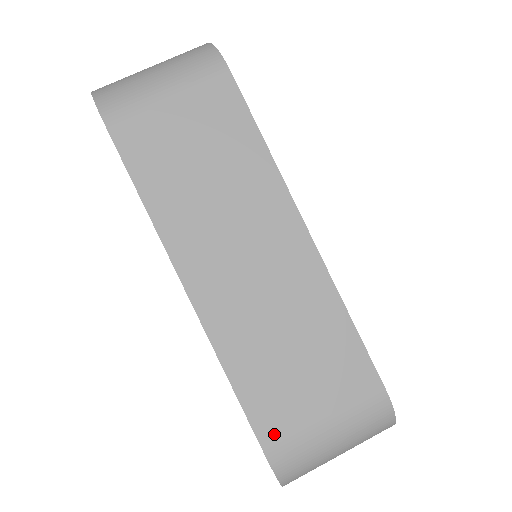
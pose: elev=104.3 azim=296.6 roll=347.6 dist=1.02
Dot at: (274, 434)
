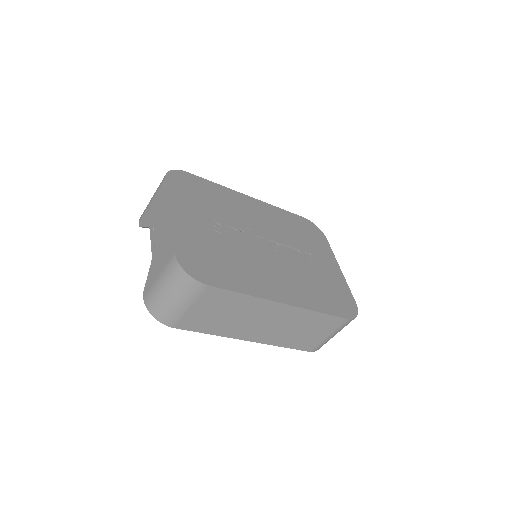
Dot at: (310, 347)
